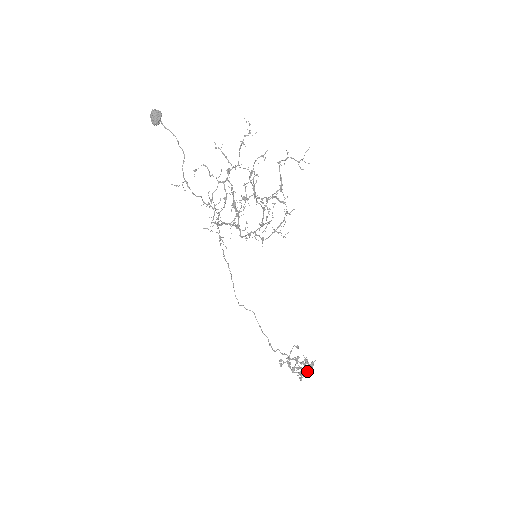
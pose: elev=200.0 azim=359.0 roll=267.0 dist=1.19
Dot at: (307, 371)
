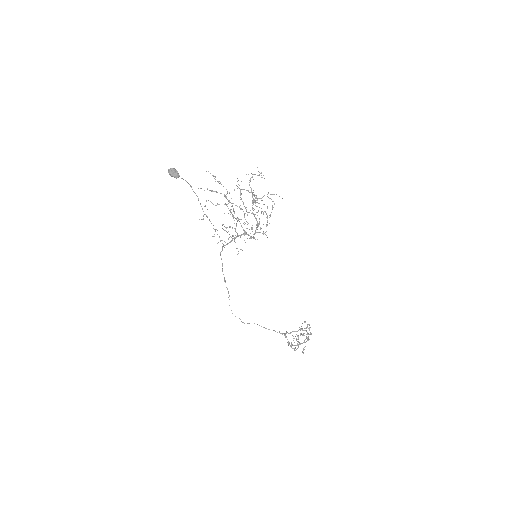
Dot at: (308, 336)
